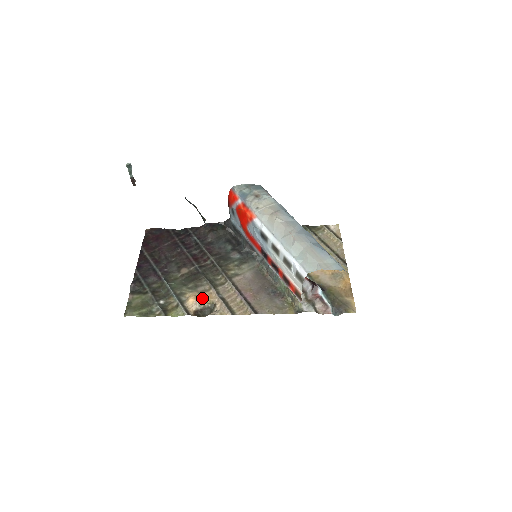
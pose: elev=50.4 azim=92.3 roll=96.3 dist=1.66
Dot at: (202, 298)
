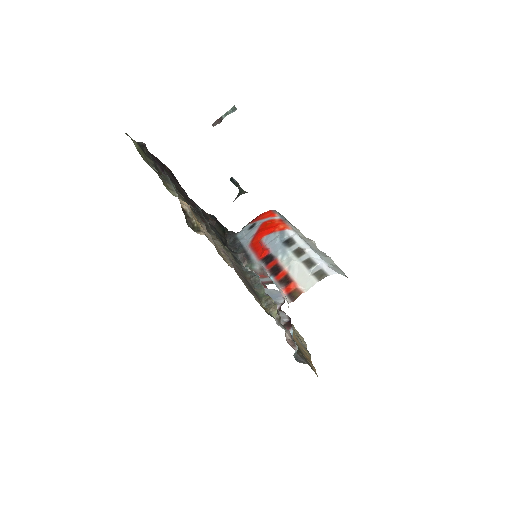
Dot at: occluded
